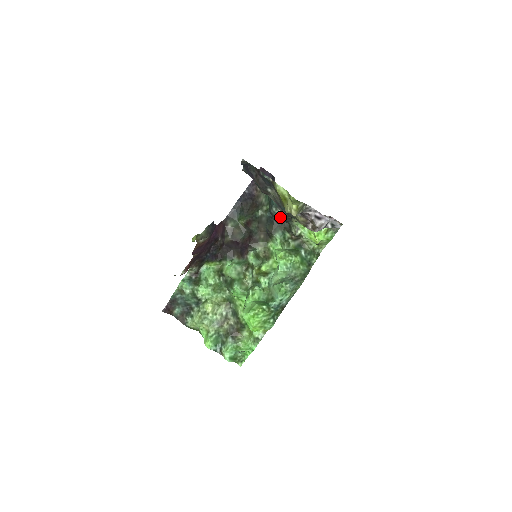
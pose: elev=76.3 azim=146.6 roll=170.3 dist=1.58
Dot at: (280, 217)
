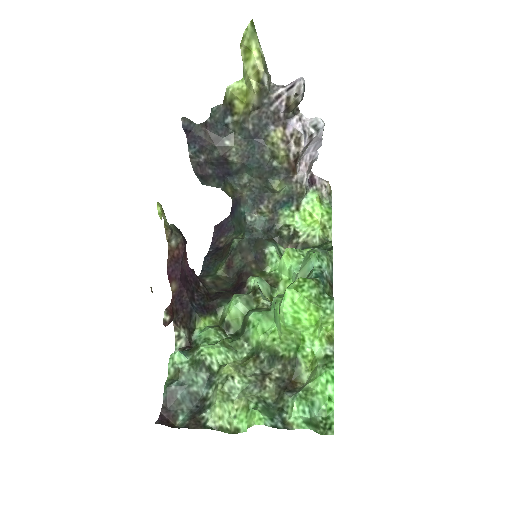
Dot at: (261, 224)
